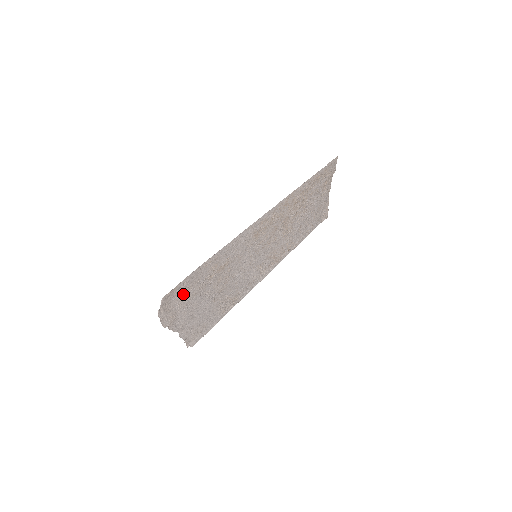
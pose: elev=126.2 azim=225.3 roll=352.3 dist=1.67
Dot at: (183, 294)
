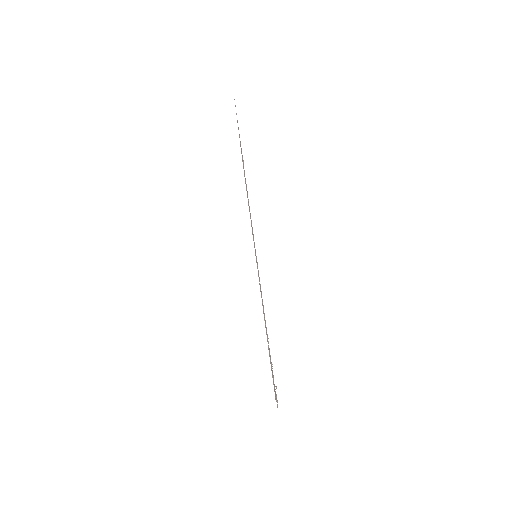
Dot at: occluded
